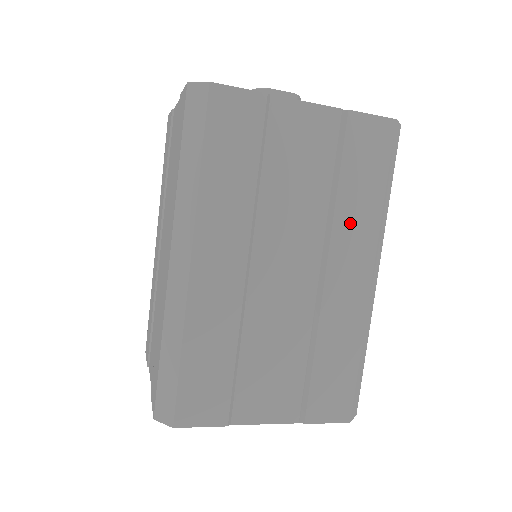
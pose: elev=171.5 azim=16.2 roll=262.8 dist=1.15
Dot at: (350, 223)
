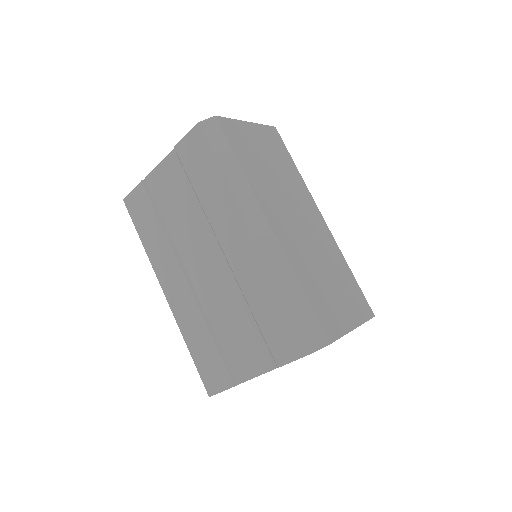
Dot at: (216, 209)
